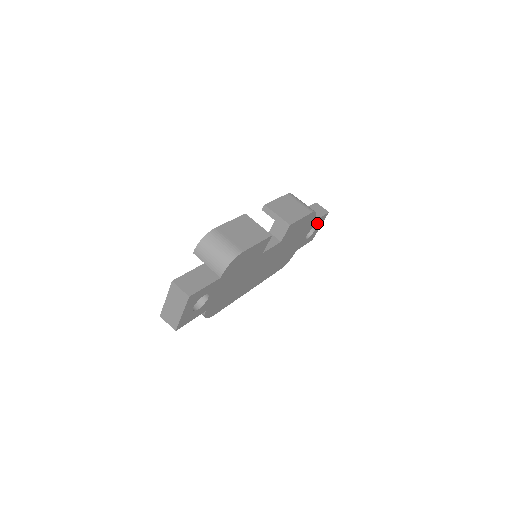
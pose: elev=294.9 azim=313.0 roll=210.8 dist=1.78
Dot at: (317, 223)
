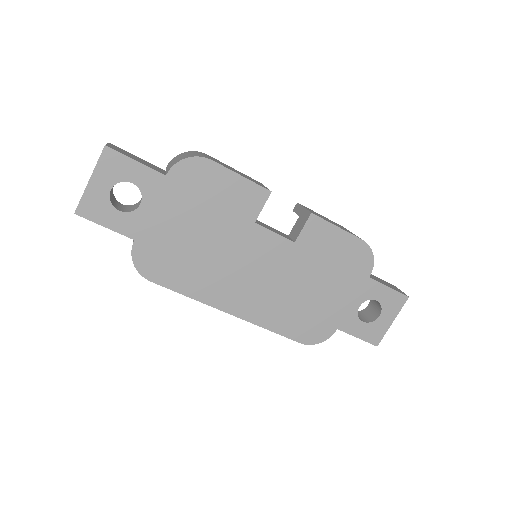
Dot at: (382, 298)
